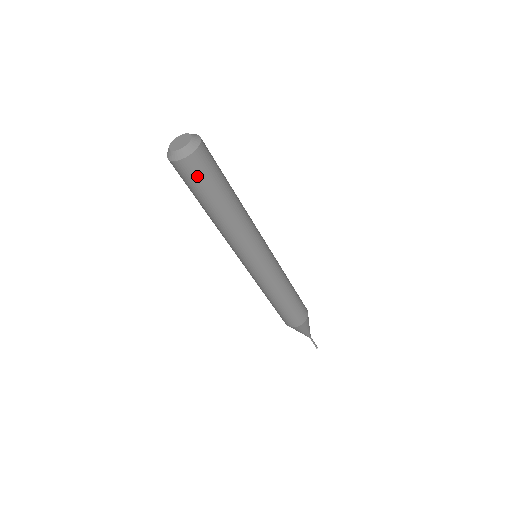
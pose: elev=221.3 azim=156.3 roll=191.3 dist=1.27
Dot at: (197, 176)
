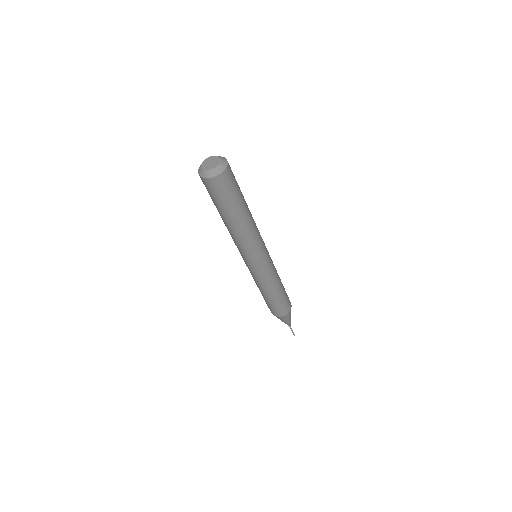
Dot at: (213, 192)
